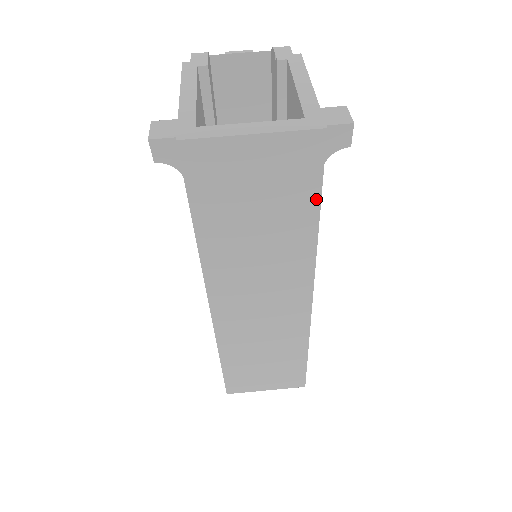
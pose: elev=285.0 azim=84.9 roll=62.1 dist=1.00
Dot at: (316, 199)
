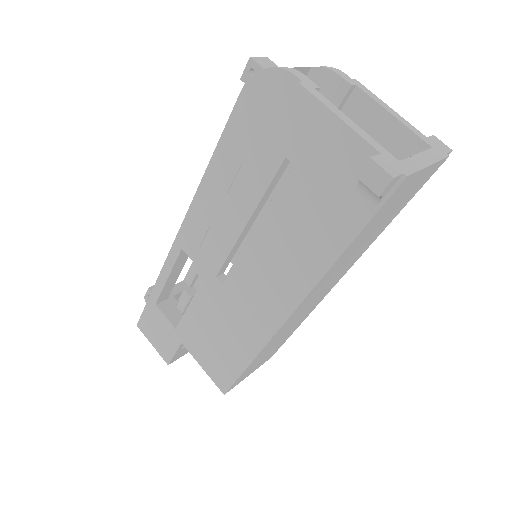
Dot at: (405, 205)
